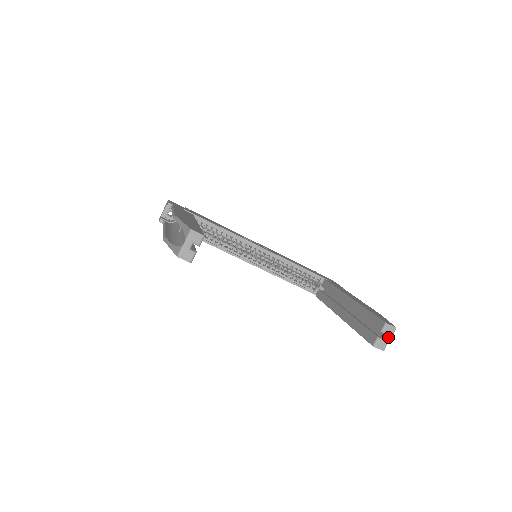
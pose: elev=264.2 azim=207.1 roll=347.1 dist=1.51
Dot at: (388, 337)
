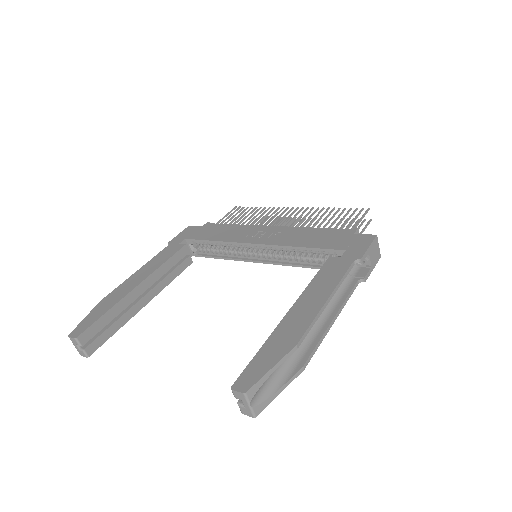
Dot at: (245, 403)
